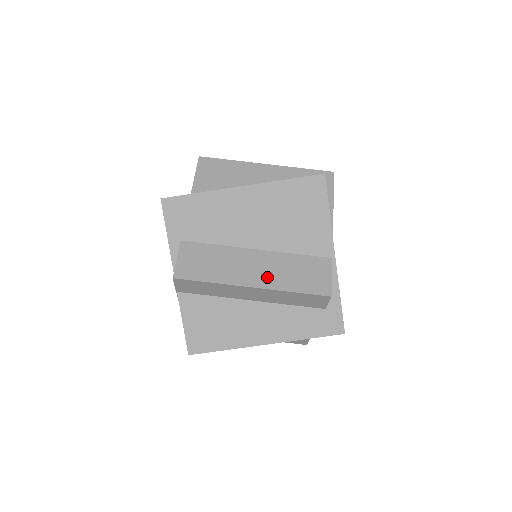
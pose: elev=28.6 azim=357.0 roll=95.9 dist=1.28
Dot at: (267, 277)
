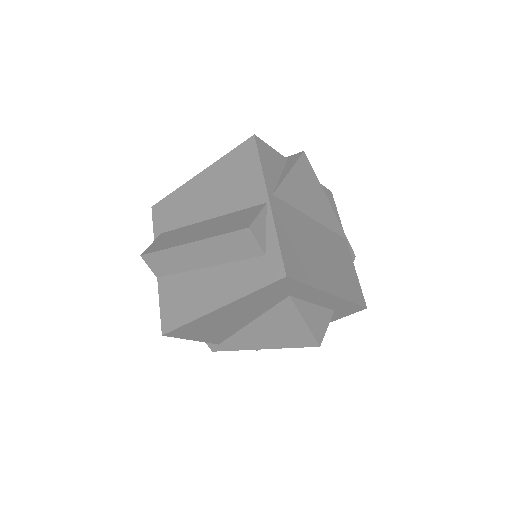
Dot at: (204, 233)
